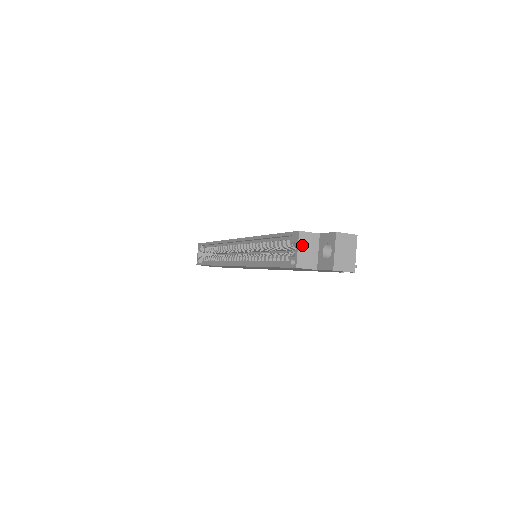
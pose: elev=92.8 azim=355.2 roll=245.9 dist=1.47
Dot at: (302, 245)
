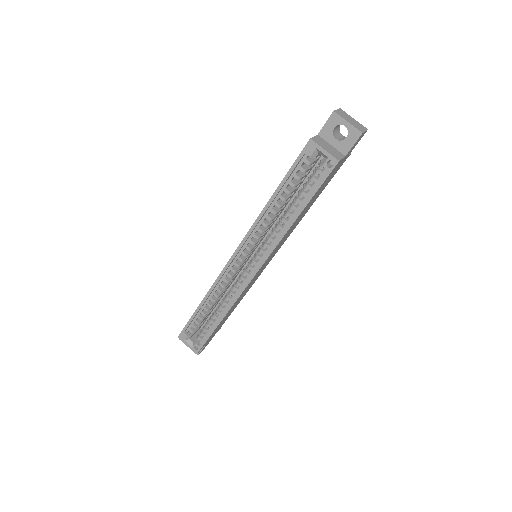
Dot at: (322, 146)
